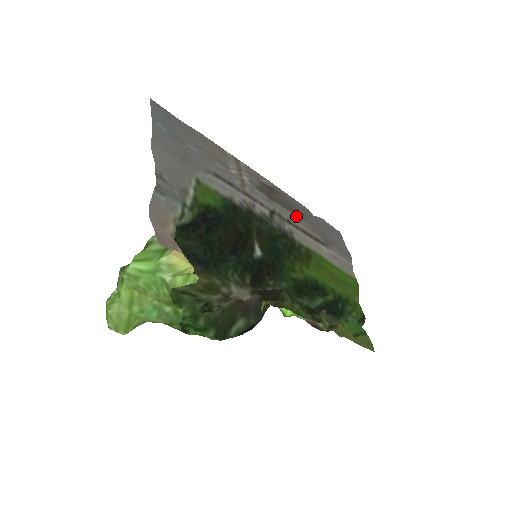
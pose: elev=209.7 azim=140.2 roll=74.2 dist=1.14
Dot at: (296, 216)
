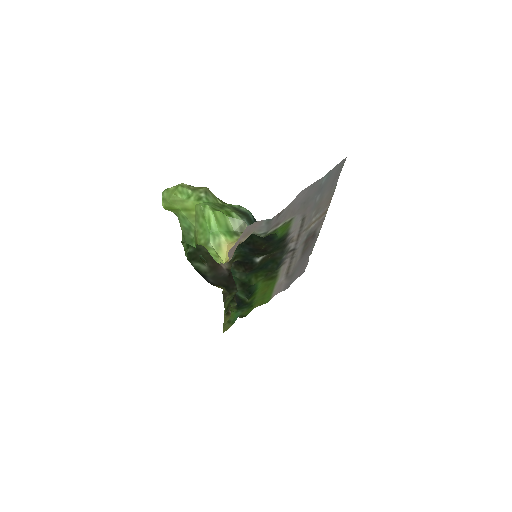
Dot at: (300, 257)
